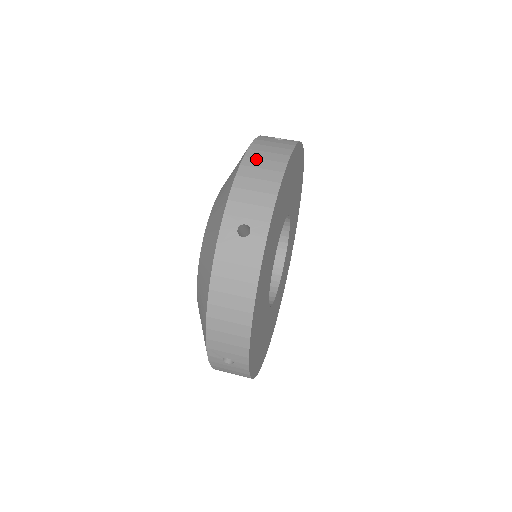
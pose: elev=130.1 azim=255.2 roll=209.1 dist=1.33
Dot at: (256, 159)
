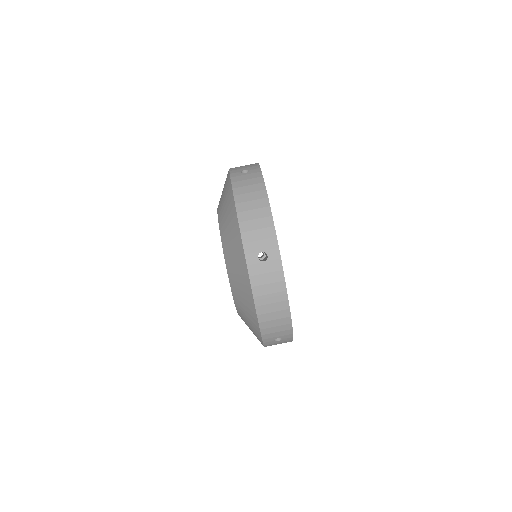
Dot at: (265, 306)
